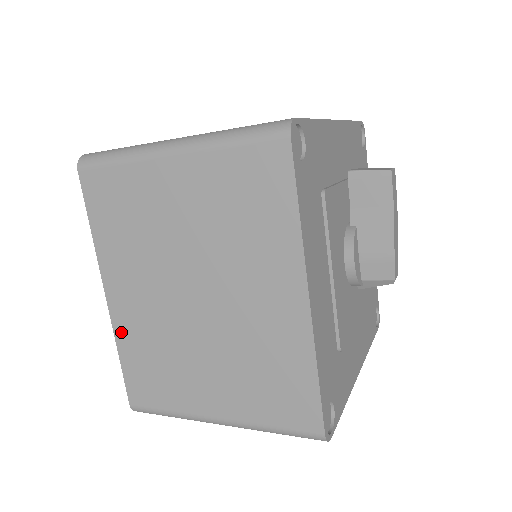
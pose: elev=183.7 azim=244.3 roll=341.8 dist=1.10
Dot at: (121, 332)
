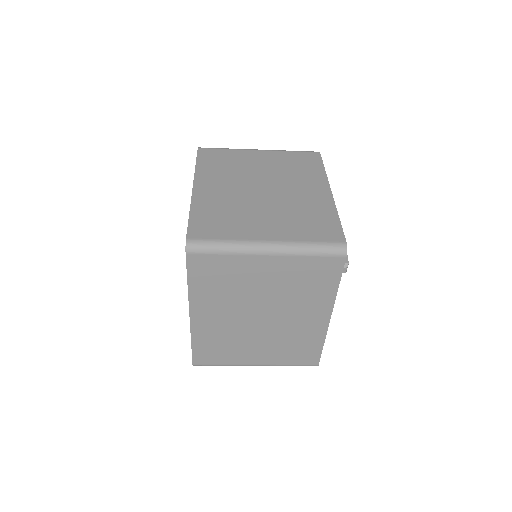
Dot at: (198, 202)
